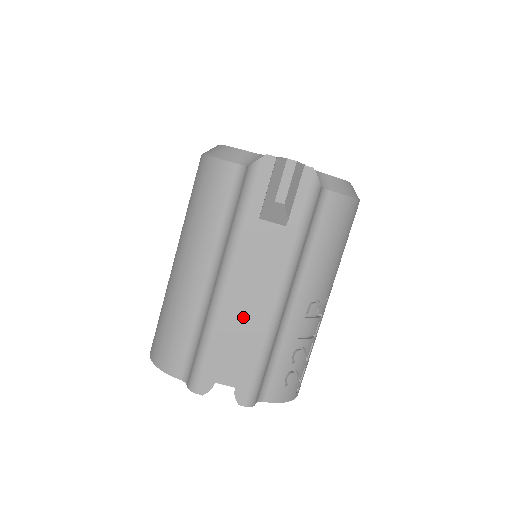
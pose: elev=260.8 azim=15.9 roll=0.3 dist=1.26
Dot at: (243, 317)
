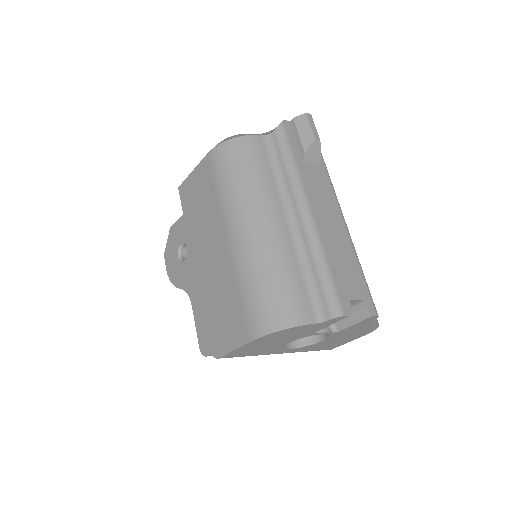
Dot at: (334, 237)
